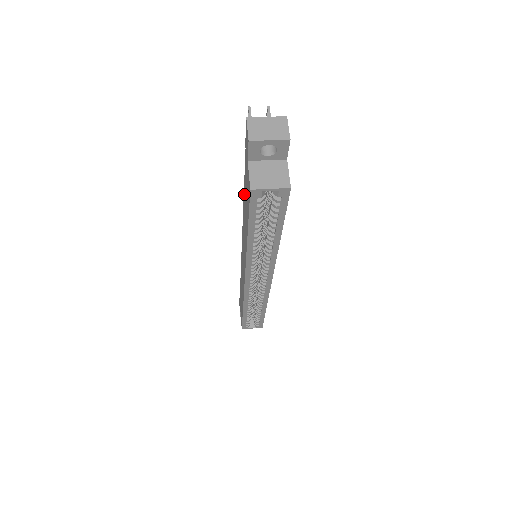
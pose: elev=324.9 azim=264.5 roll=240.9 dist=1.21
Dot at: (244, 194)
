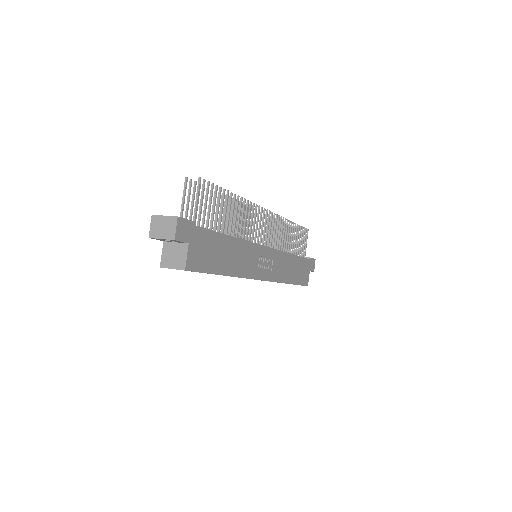
Dot at: occluded
